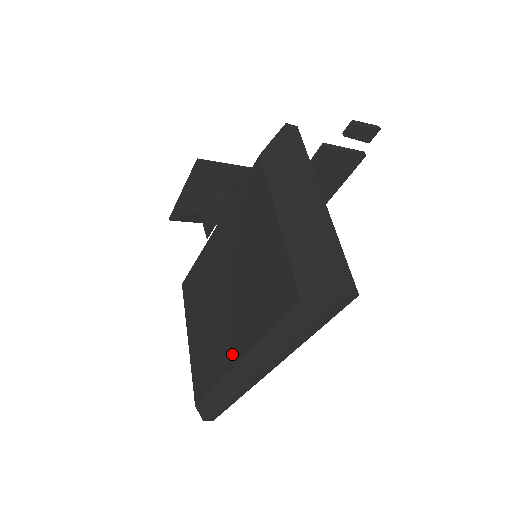
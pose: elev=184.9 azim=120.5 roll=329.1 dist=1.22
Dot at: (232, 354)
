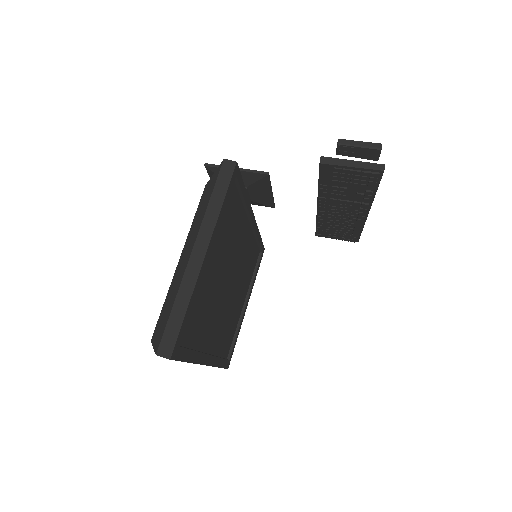
Dot at: occluded
